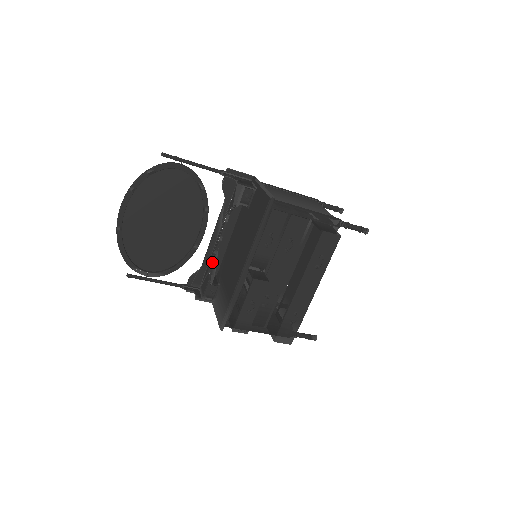
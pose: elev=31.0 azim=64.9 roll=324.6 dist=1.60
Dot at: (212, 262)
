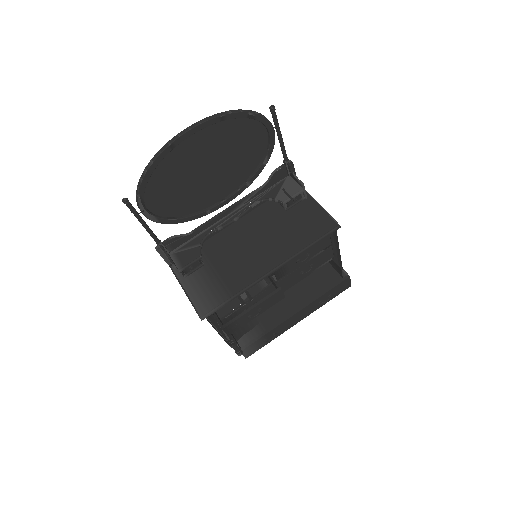
Dot at: (208, 236)
